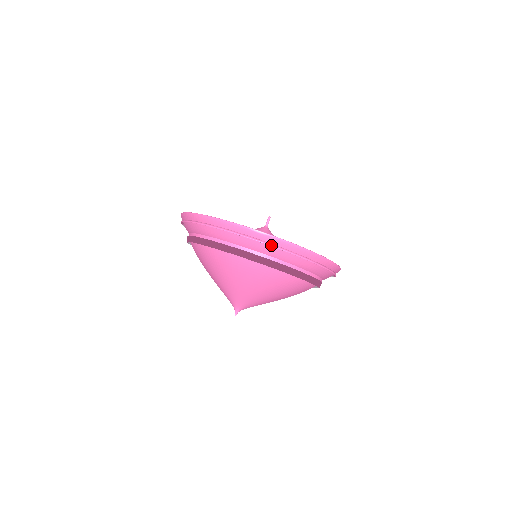
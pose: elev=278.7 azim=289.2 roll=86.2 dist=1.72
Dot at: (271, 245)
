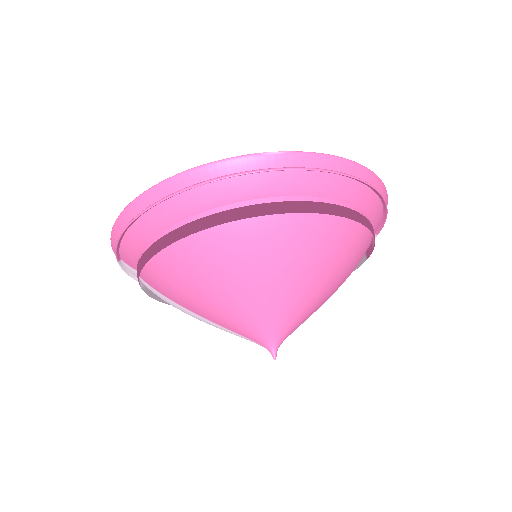
Dot at: (302, 168)
